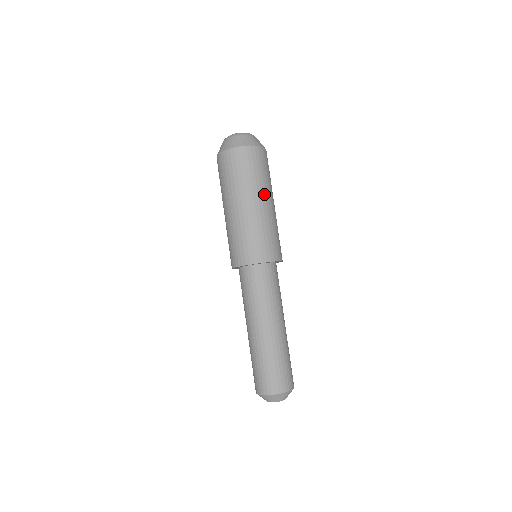
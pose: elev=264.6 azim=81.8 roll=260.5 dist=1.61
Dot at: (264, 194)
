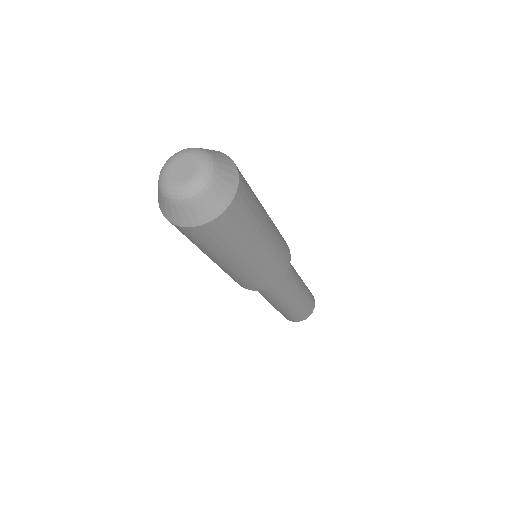
Dot at: (253, 246)
